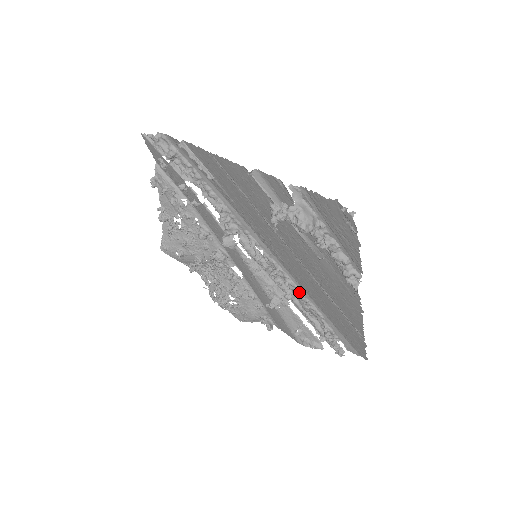
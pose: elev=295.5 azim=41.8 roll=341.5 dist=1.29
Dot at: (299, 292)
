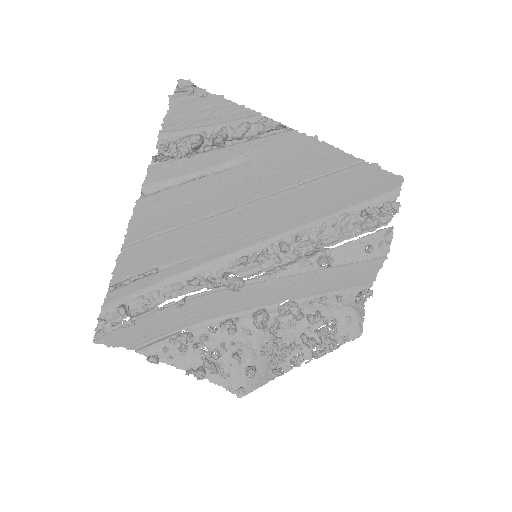
Dot at: (312, 230)
